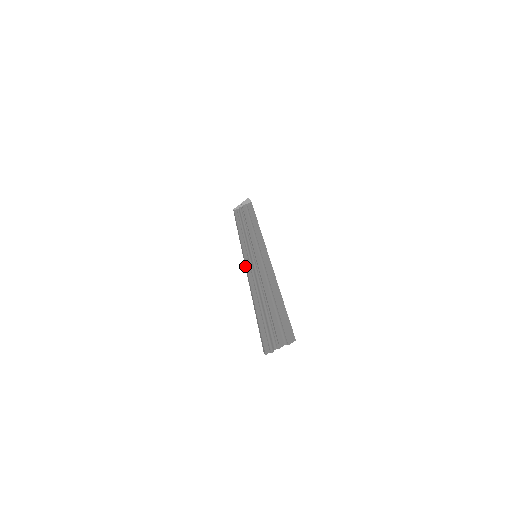
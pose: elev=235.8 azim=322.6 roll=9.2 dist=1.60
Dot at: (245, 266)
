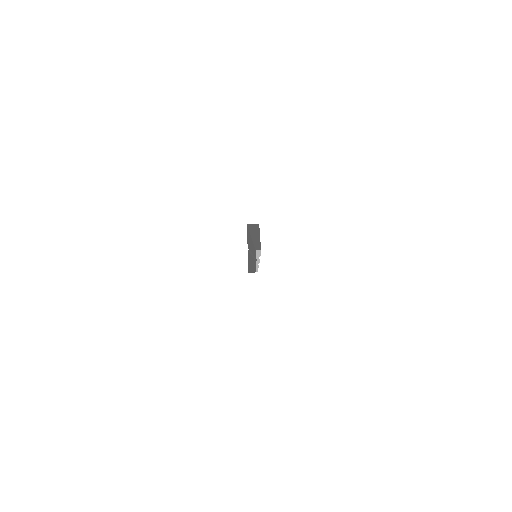
Dot at: occluded
